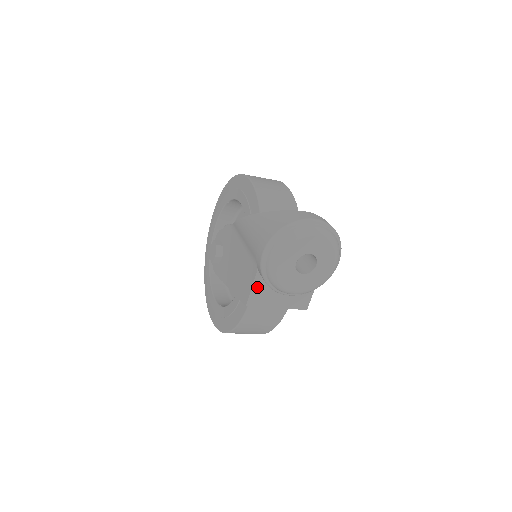
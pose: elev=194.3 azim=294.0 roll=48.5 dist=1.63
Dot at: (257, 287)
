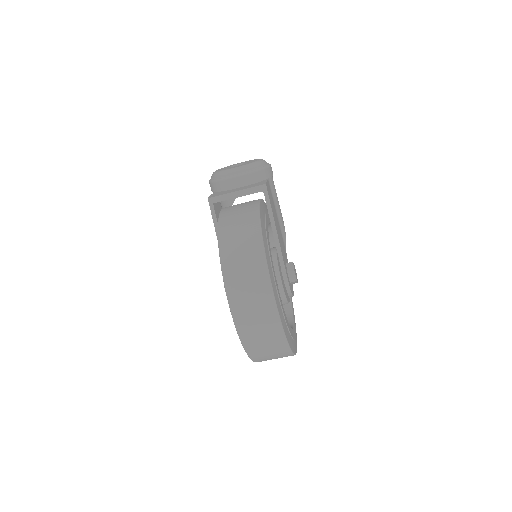
Dot at: occluded
